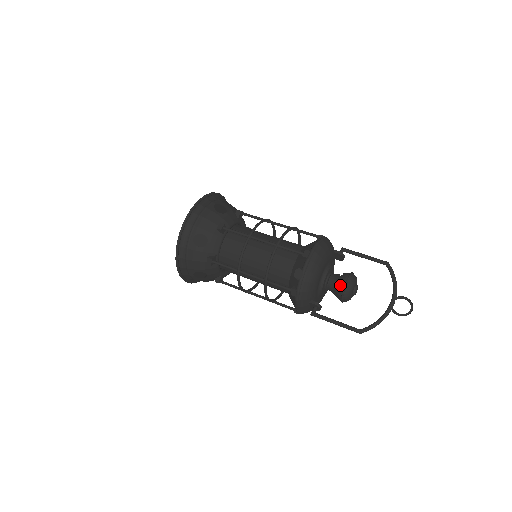
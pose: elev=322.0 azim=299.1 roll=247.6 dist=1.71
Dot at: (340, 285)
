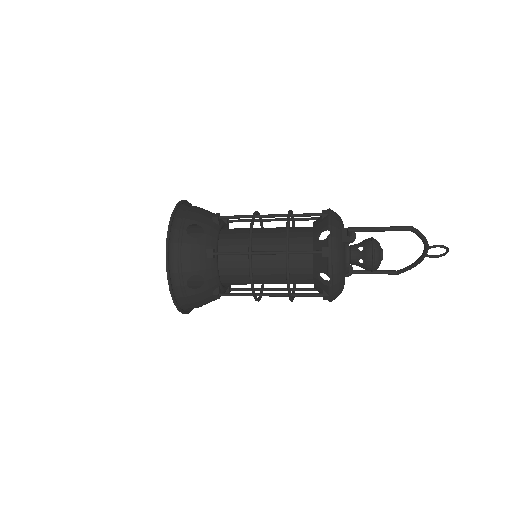
Dot at: (366, 239)
